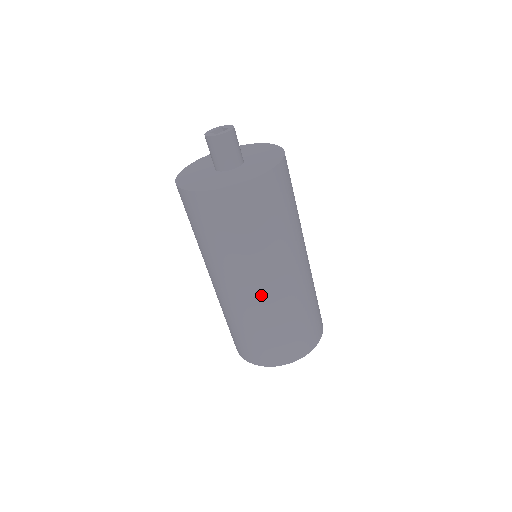
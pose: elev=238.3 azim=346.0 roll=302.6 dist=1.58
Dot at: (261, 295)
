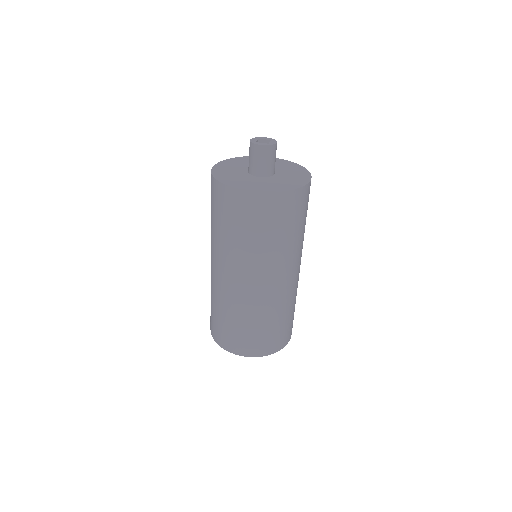
Dot at: (223, 282)
